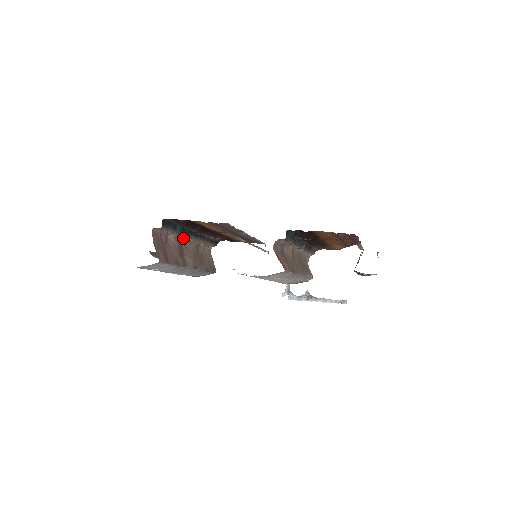
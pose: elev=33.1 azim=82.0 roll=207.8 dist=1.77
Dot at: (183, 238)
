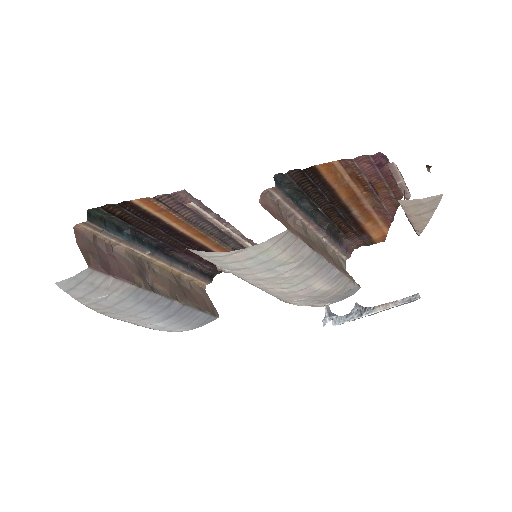
Dot at: (144, 257)
